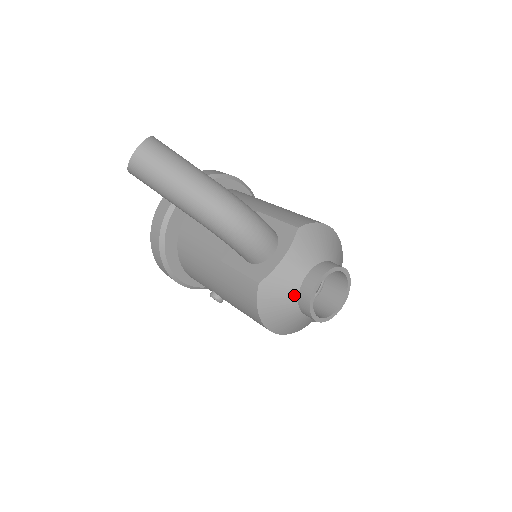
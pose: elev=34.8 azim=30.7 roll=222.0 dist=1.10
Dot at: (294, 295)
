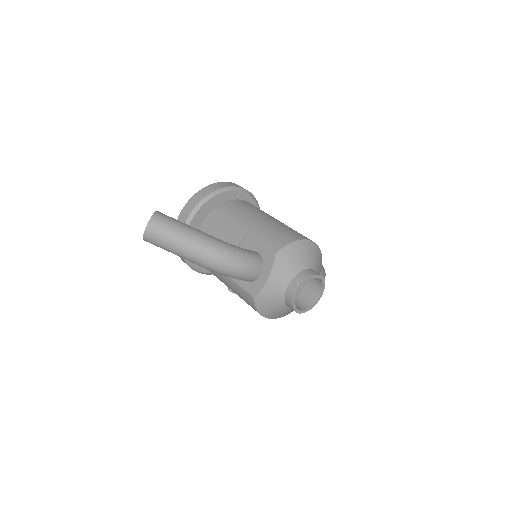
Dot at: (281, 300)
